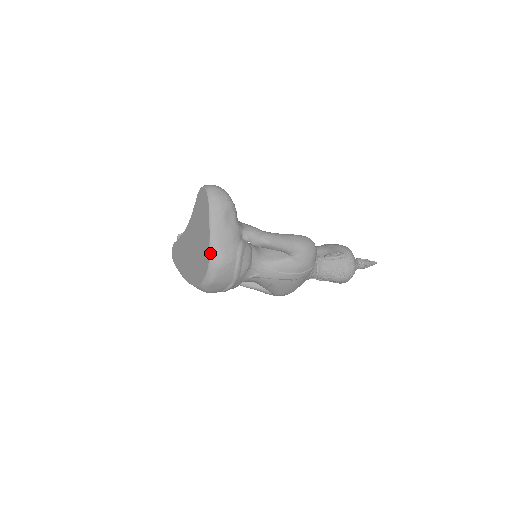
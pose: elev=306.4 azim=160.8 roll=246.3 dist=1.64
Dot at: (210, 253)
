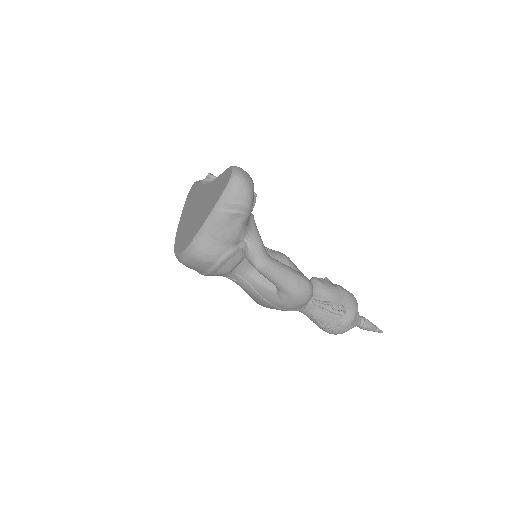
Dot at: (193, 241)
